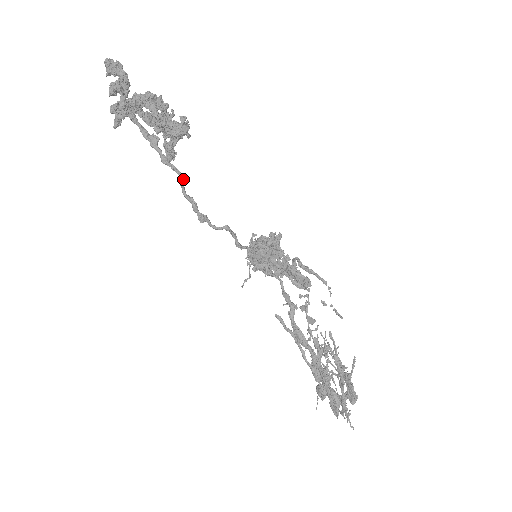
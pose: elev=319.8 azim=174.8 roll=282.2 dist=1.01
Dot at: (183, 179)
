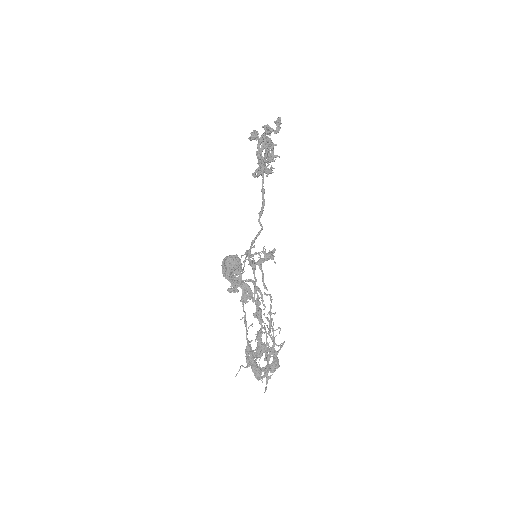
Dot at: (264, 189)
